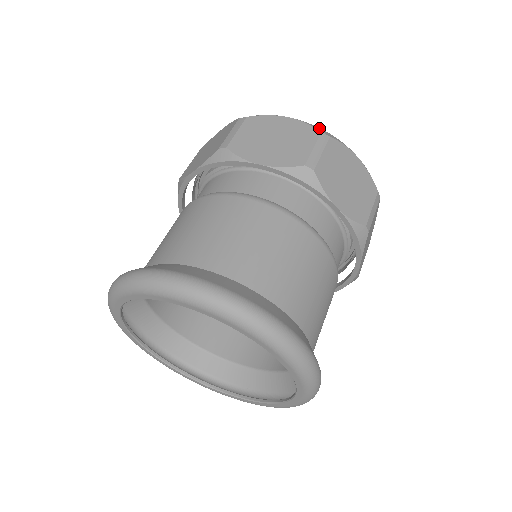
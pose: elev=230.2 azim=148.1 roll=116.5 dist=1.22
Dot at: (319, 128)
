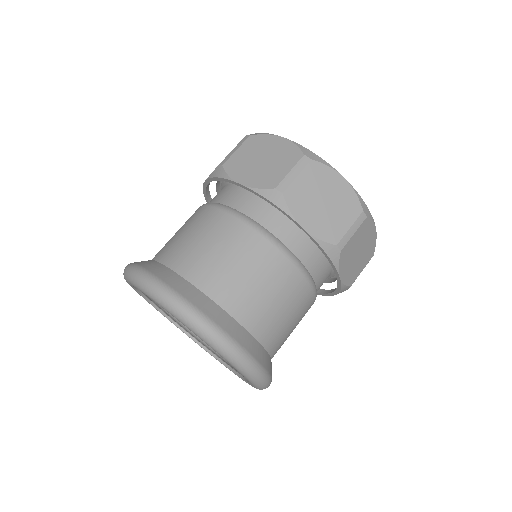
Dot at: (306, 149)
